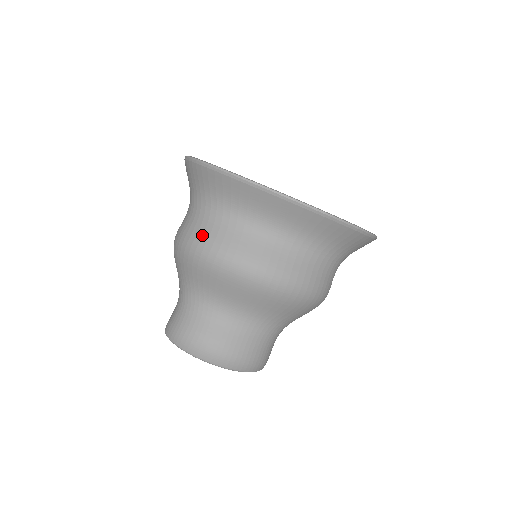
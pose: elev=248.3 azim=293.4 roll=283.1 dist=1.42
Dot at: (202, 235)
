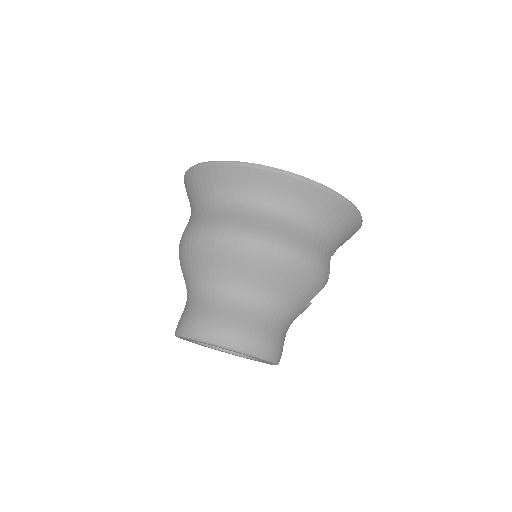
Dot at: (203, 221)
